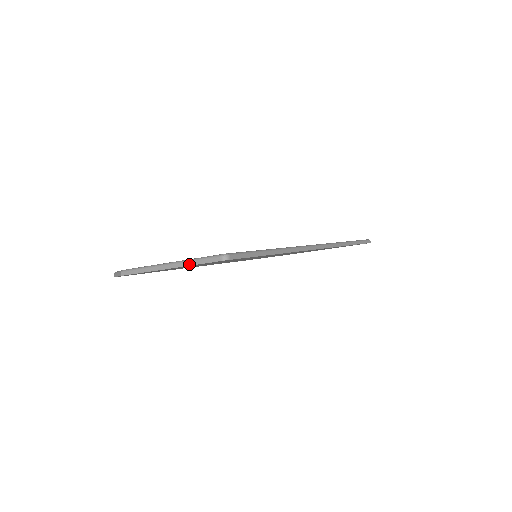
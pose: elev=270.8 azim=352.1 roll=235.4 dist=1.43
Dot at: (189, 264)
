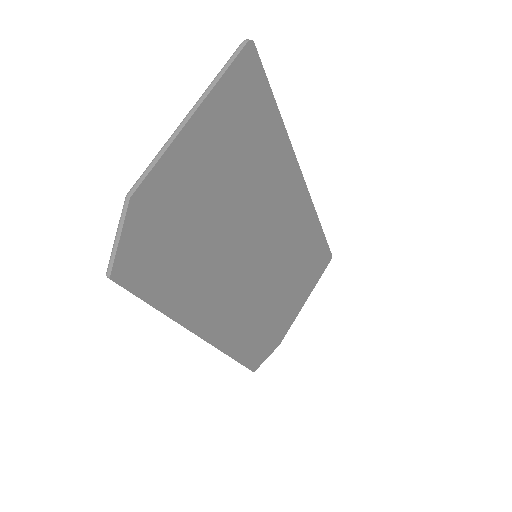
Dot at: (215, 82)
